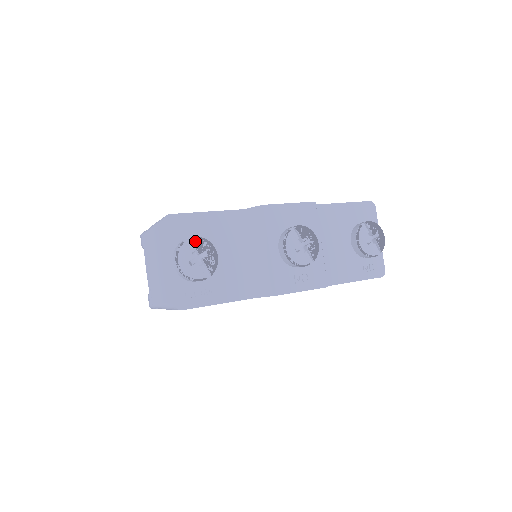
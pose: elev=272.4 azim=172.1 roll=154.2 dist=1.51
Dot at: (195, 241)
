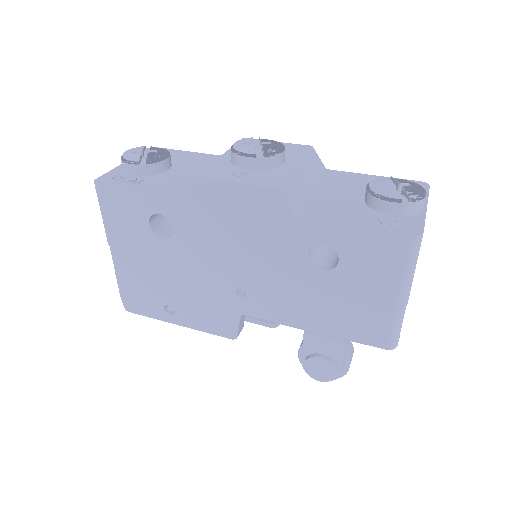
Dot at: (161, 158)
